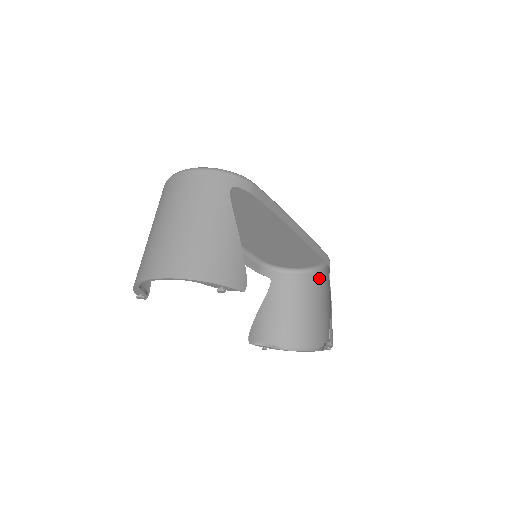
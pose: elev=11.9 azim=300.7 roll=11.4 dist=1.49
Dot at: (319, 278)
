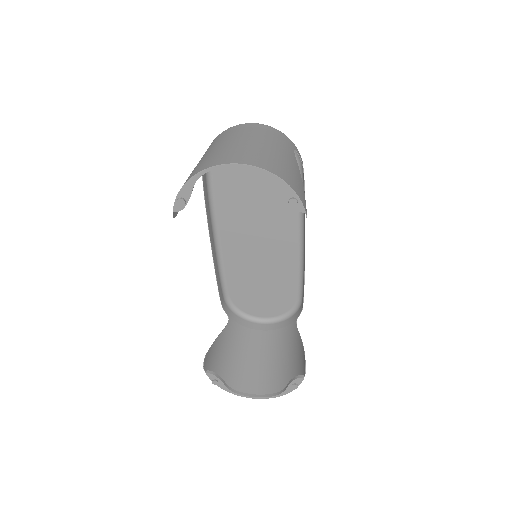
Dot at: (280, 328)
